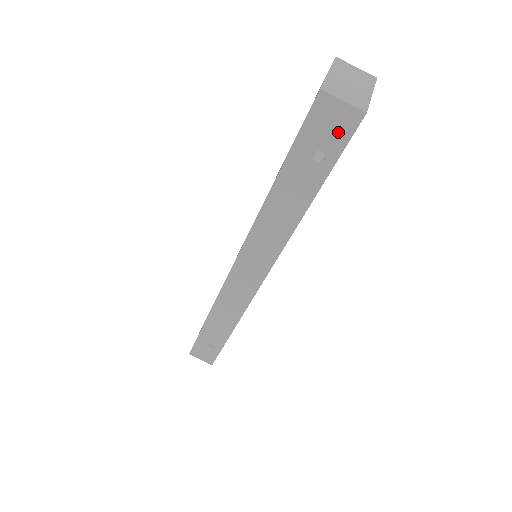
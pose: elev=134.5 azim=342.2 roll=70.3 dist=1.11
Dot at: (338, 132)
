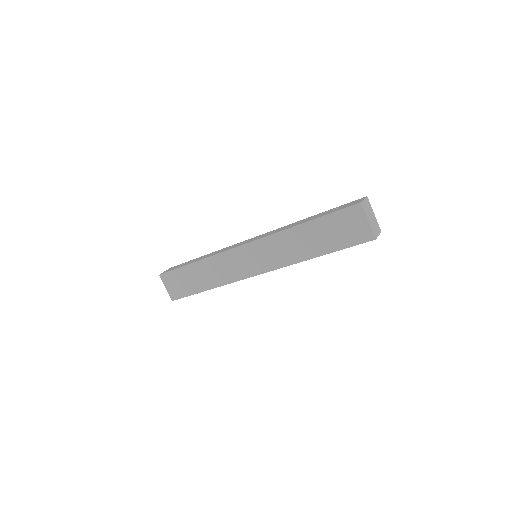
Dot at: occluded
